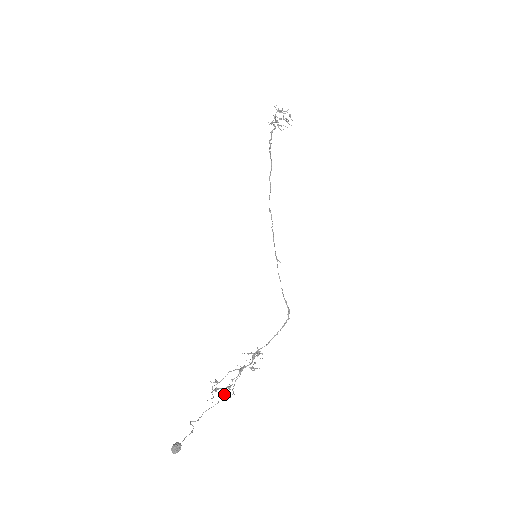
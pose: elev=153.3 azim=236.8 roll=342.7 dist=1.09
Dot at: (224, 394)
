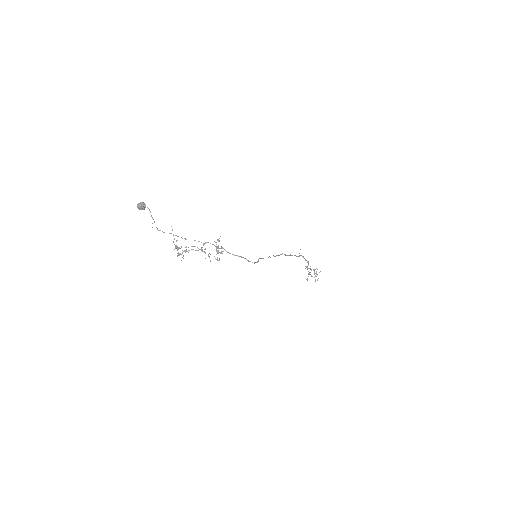
Dot at: occluded
